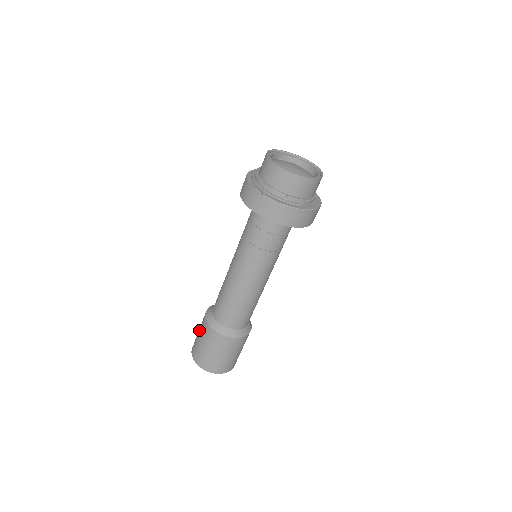
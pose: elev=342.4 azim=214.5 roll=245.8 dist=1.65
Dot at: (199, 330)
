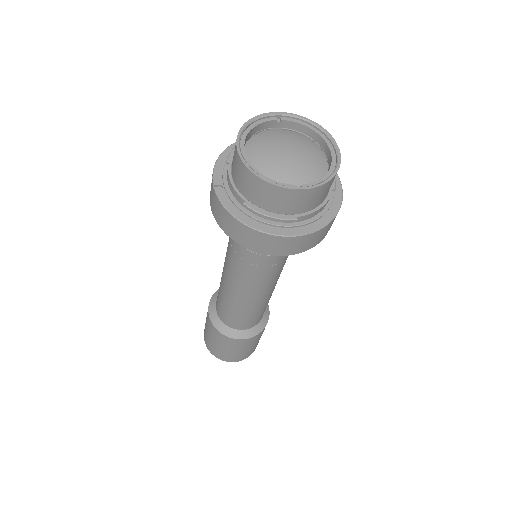
Dot at: occluded
